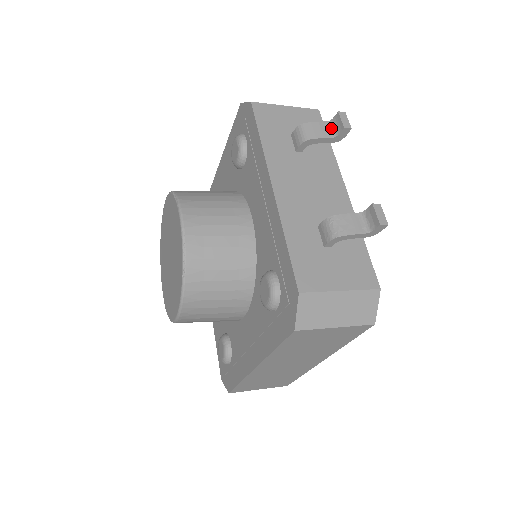
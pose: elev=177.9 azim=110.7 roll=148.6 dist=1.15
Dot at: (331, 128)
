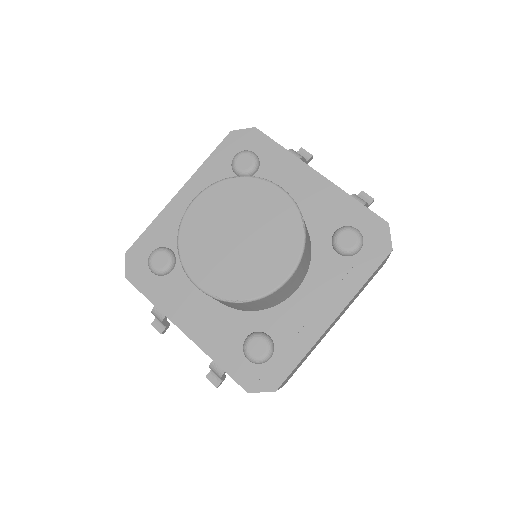
Dot at: occluded
